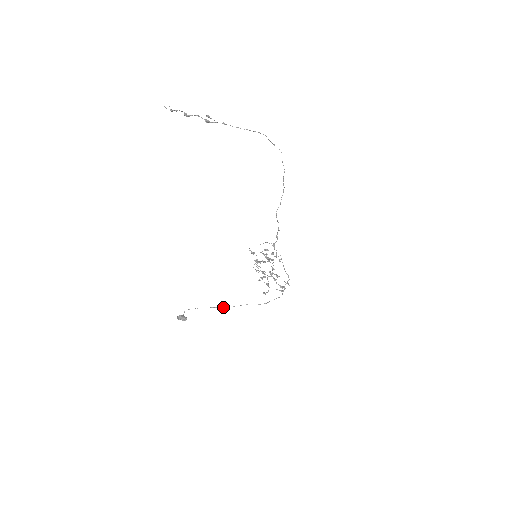
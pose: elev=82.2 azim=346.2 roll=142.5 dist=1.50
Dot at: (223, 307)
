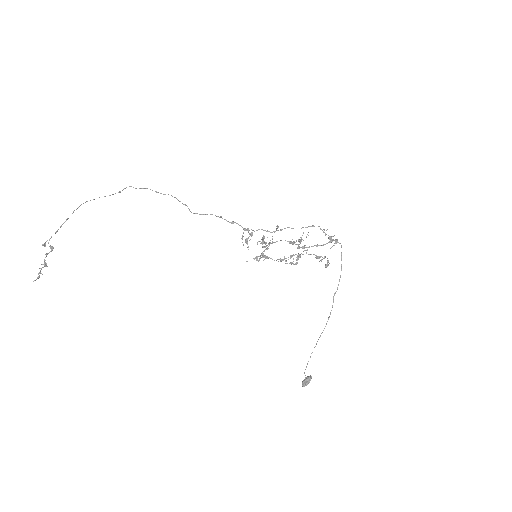
Dot at: occluded
